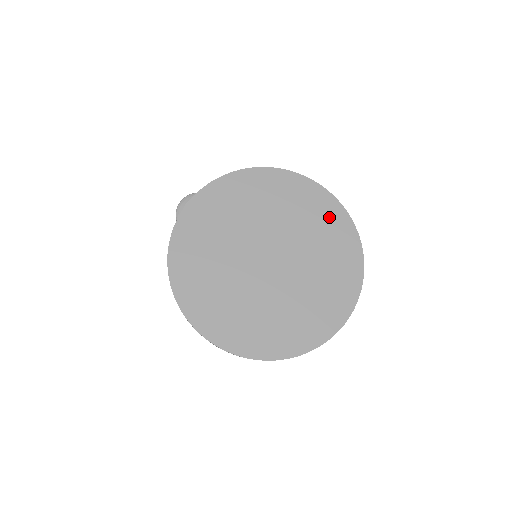
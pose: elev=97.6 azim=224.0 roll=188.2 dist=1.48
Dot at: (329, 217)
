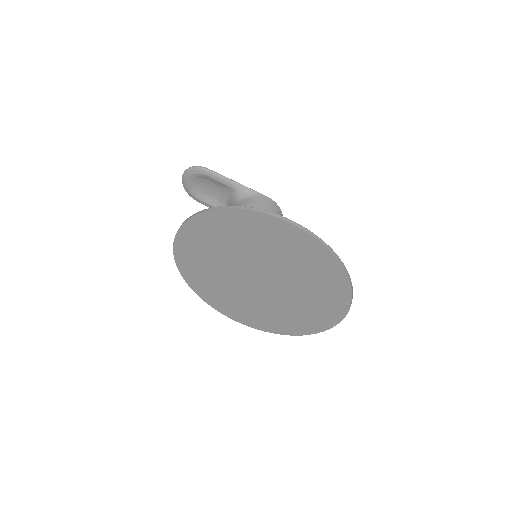
Dot at: (294, 243)
